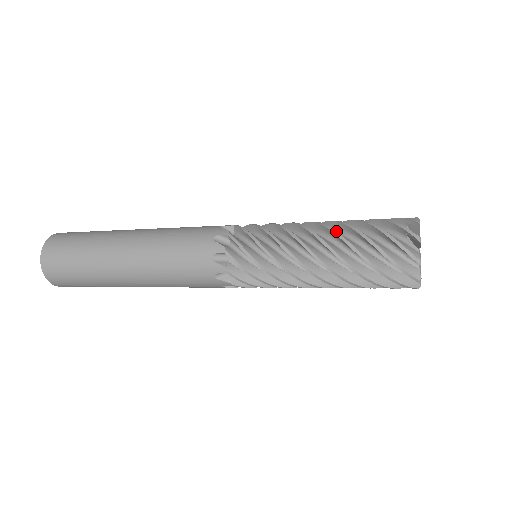
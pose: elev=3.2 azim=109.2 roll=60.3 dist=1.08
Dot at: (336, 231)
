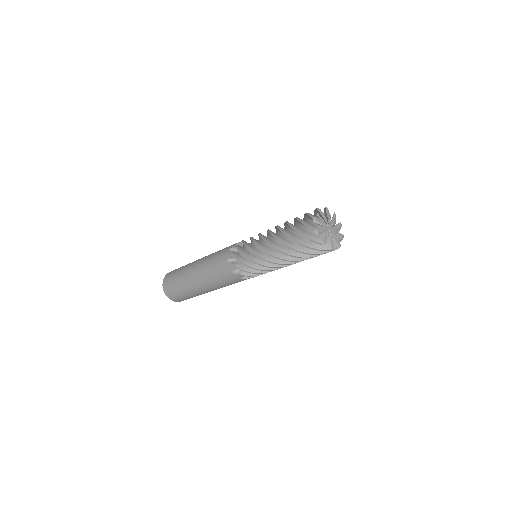
Dot at: (278, 239)
